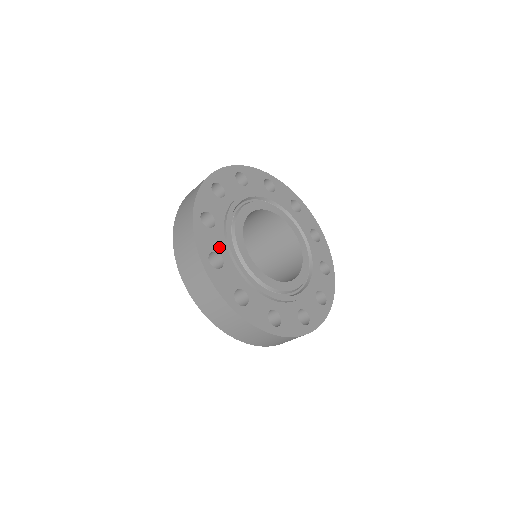
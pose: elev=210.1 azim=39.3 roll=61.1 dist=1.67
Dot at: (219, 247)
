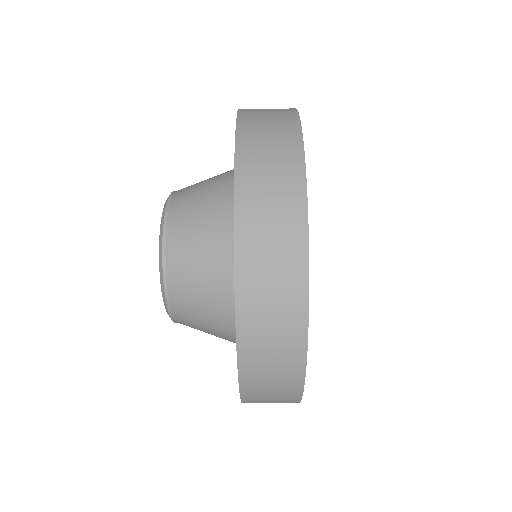
Dot at: occluded
